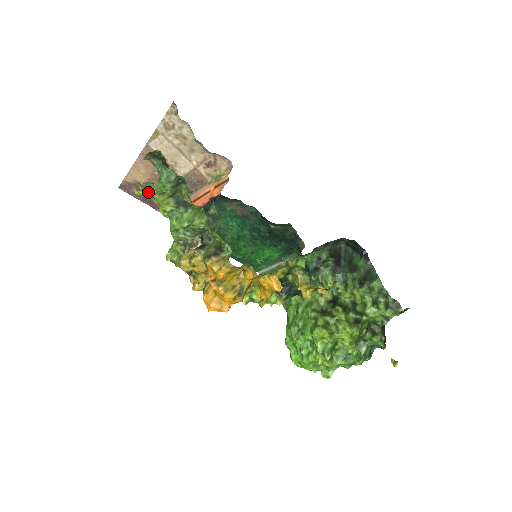
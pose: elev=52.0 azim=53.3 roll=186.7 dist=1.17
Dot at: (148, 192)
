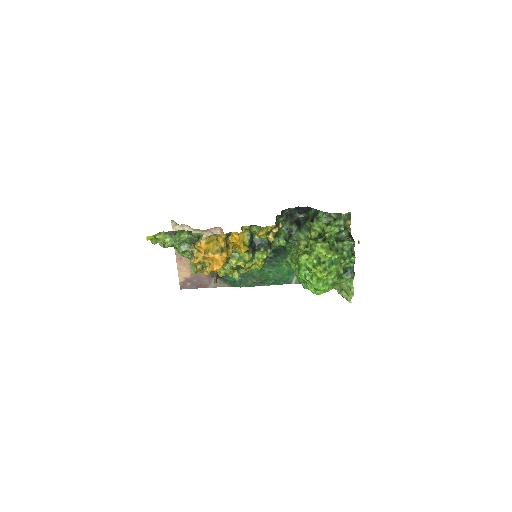
Dot at: (162, 246)
